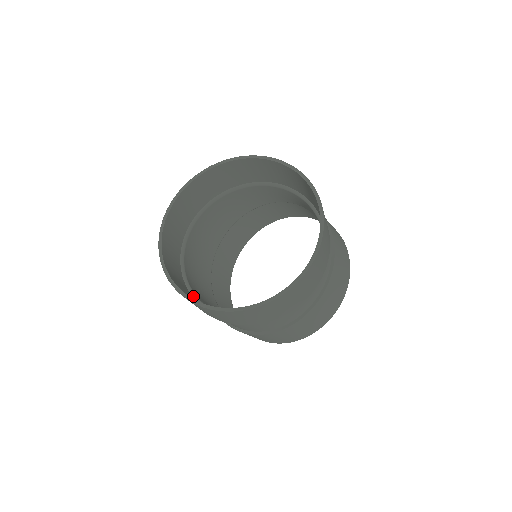
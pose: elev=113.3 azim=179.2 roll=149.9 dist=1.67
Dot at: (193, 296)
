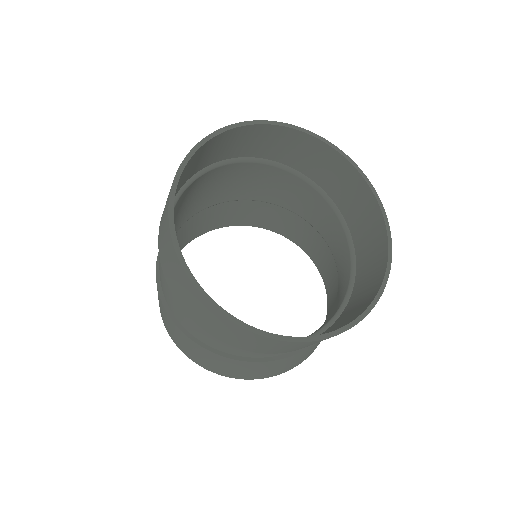
Dot at: occluded
